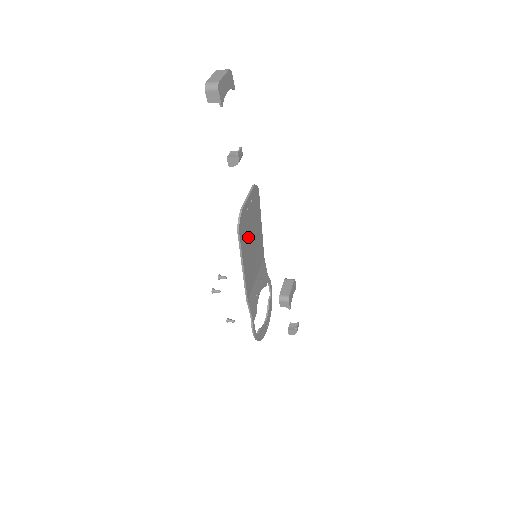
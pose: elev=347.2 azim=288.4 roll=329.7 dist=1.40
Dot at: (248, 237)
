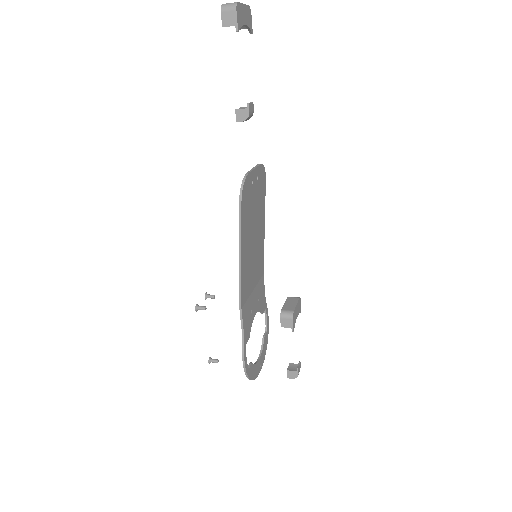
Dot at: (250, 221)
